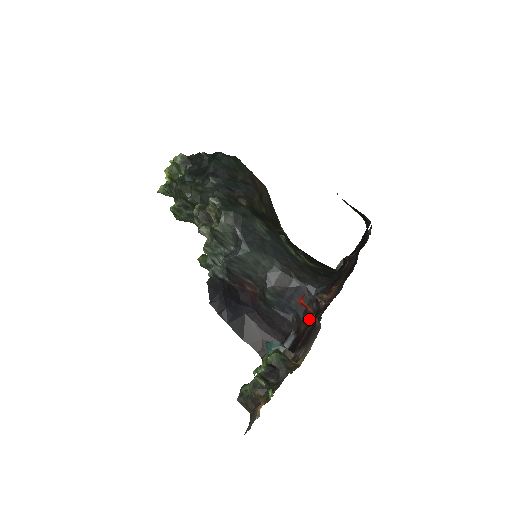
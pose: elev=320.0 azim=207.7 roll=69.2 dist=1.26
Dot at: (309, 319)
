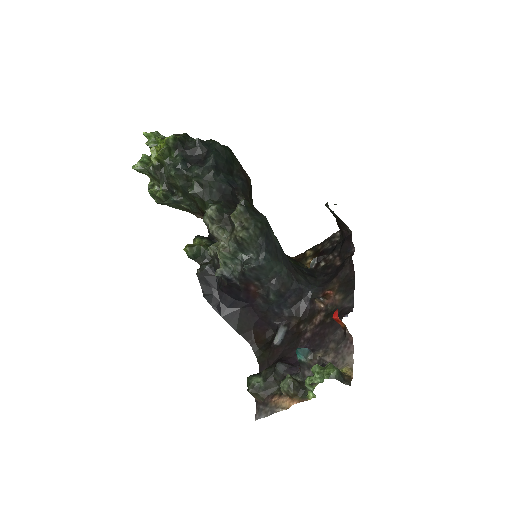
Dot at: (303, 316)
